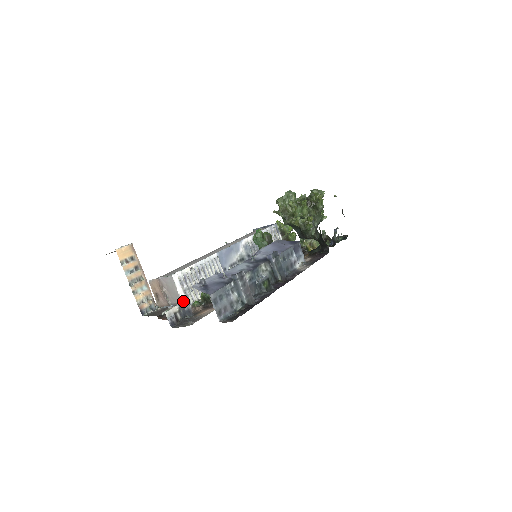
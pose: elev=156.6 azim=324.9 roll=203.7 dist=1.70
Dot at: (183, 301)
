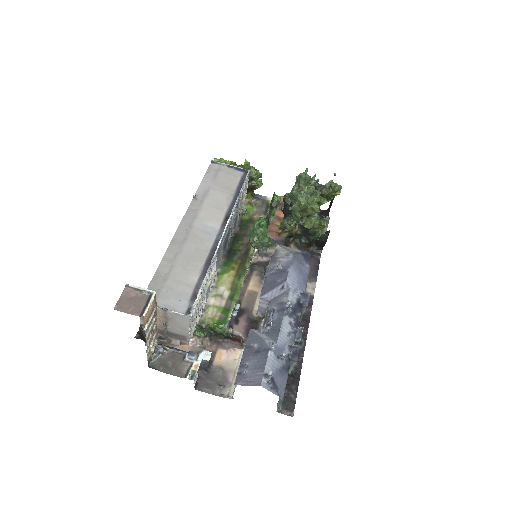
Dot at: (189, 335)
